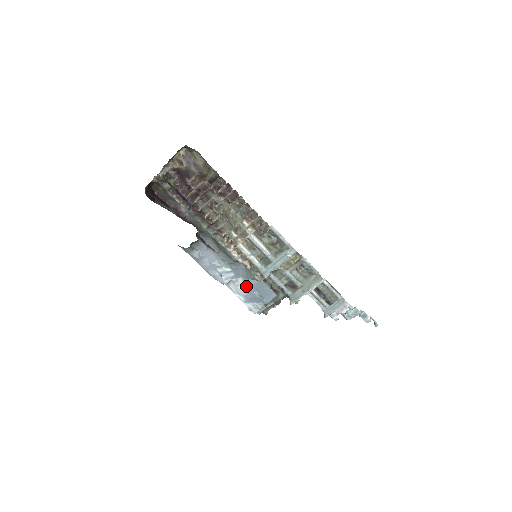
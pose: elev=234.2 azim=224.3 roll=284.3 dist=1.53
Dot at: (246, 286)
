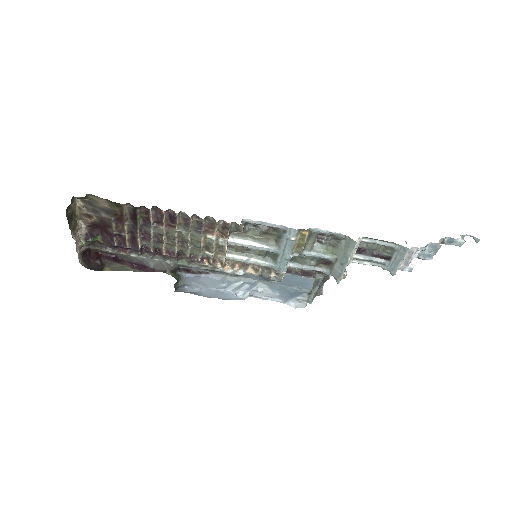
Dot at: (272, 287)
